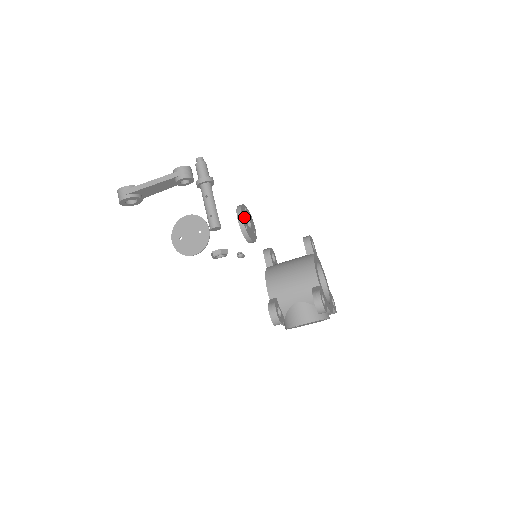
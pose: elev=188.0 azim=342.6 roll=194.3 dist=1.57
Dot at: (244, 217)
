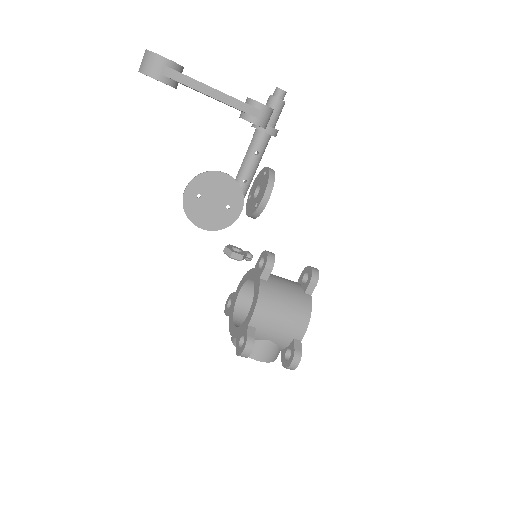
Dot at: occluded
